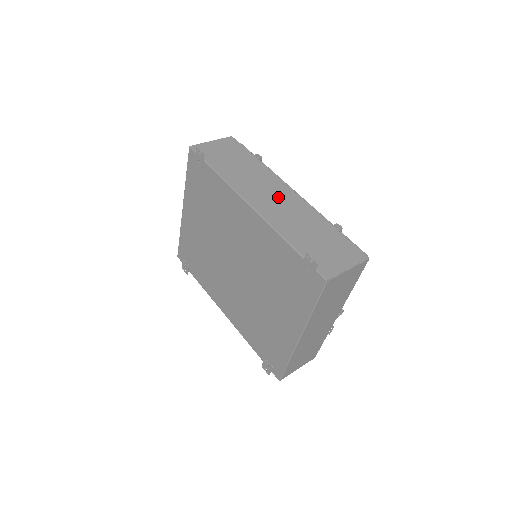
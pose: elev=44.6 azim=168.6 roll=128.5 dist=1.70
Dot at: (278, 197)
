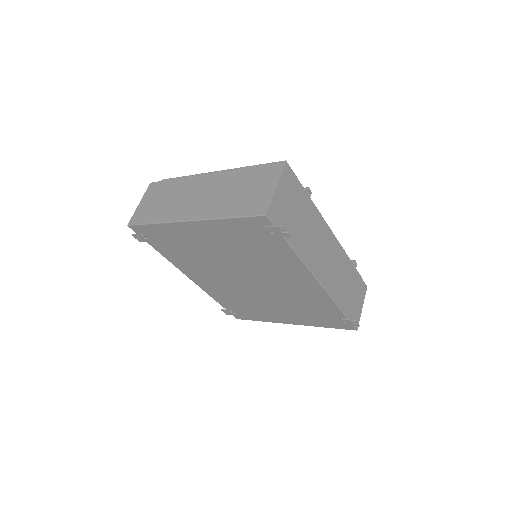
Dot at: (329, 254)
